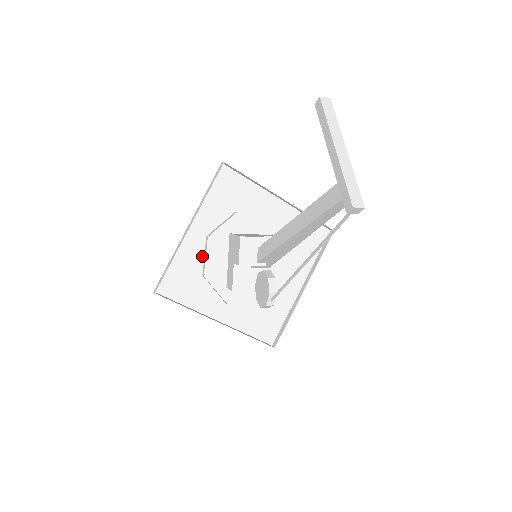
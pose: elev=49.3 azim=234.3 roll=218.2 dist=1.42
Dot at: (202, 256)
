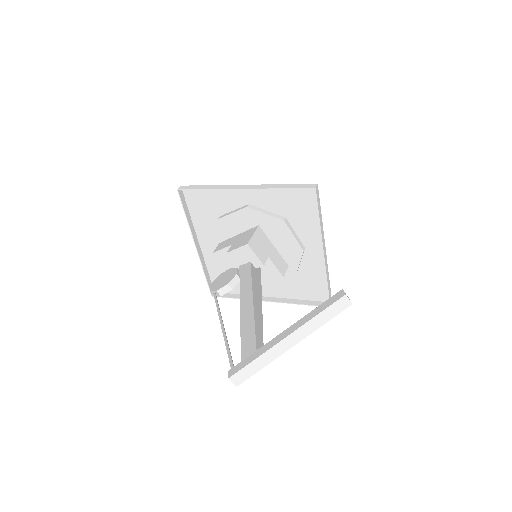
Dot at: (232, 208)
